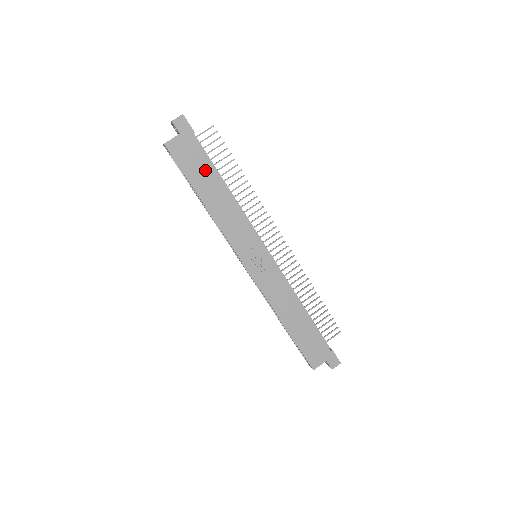
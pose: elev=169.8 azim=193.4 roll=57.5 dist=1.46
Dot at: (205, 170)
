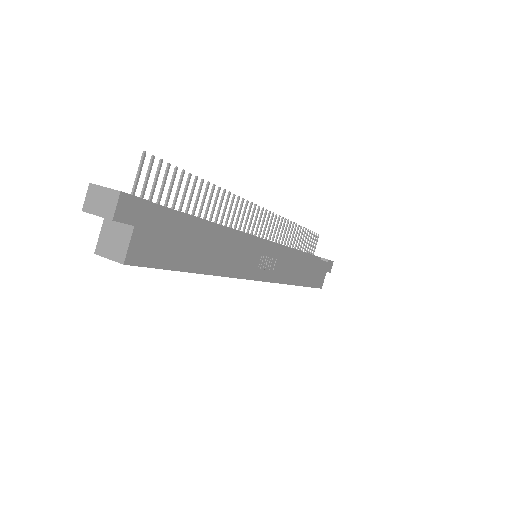
Dot at: (188, 236)
